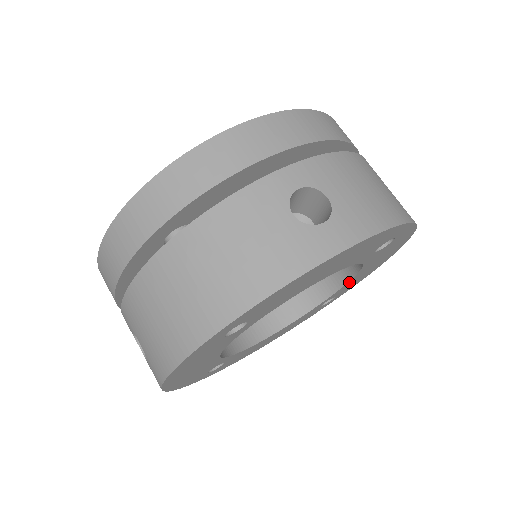
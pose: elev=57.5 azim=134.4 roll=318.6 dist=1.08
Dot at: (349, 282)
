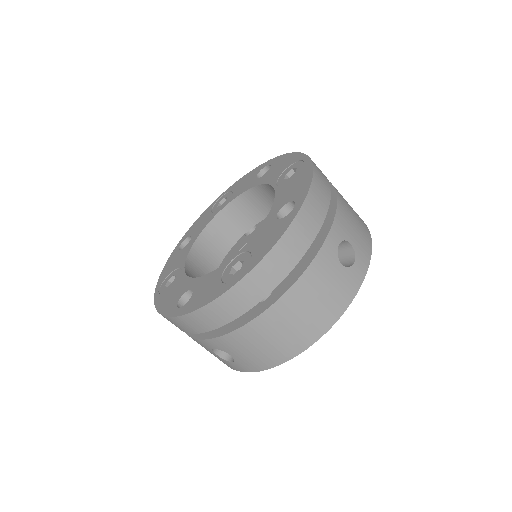
Dot at: occluded
